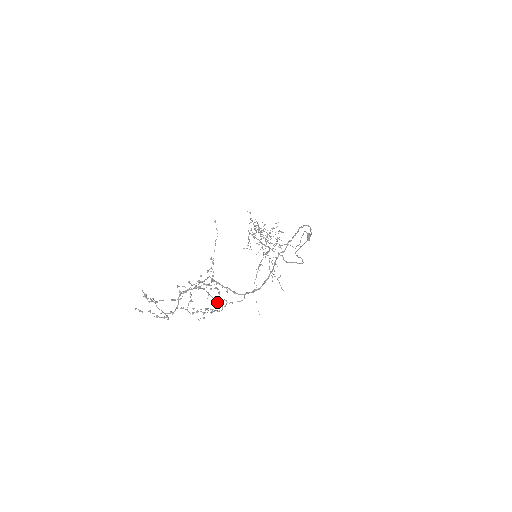
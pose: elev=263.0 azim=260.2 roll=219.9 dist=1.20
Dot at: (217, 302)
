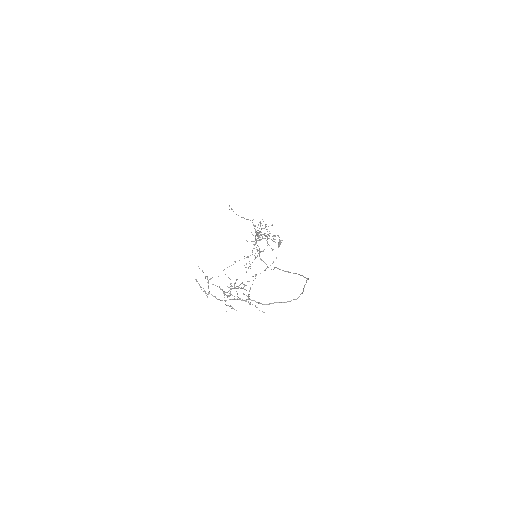
Dot at: occluded
